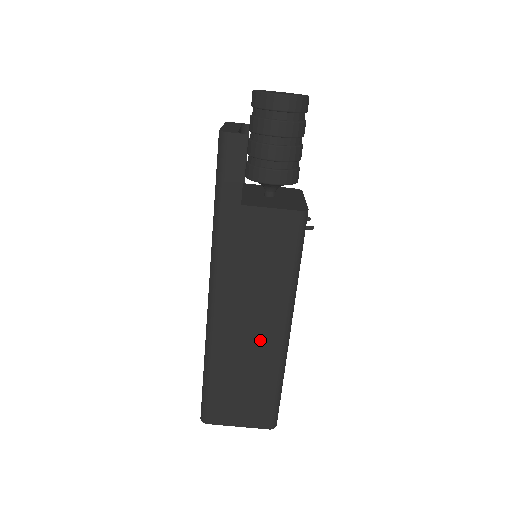
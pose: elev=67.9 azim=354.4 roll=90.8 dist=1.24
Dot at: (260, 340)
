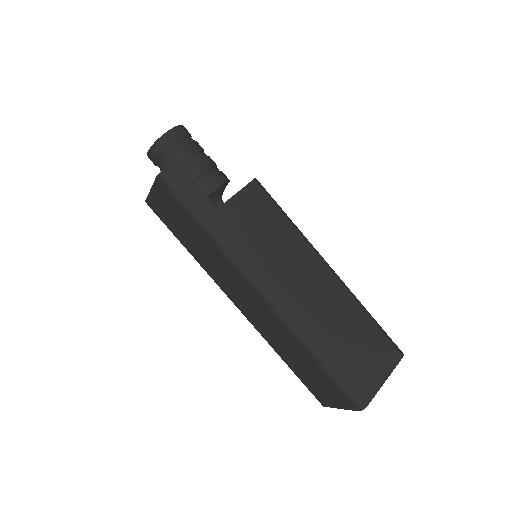
Dot at: (324, 293)
